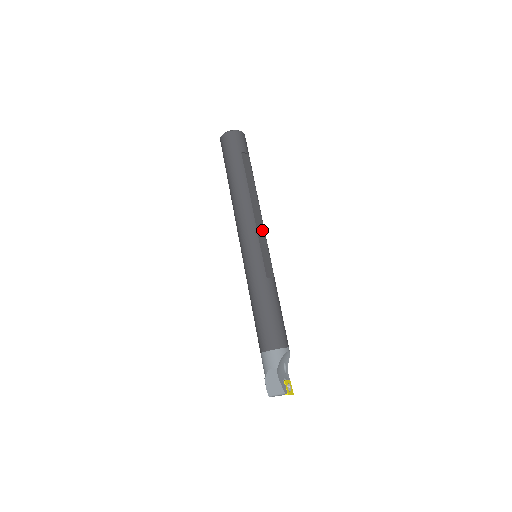
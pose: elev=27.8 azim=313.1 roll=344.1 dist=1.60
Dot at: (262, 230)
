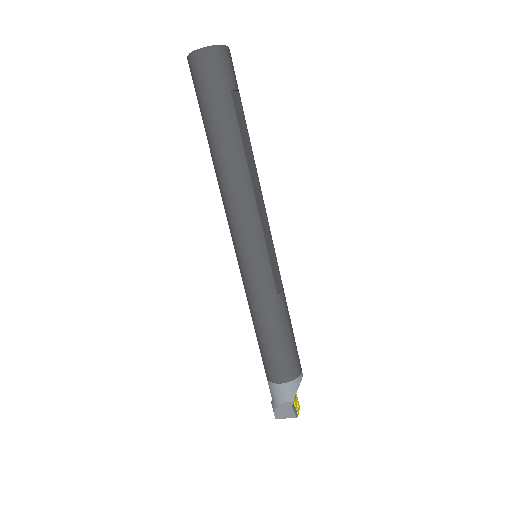
Dot at: (266, 221)
